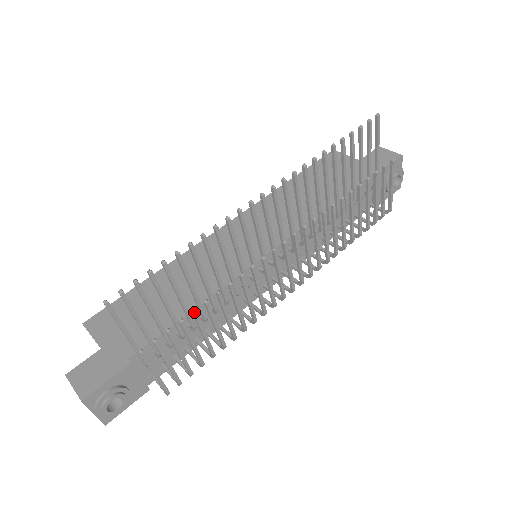
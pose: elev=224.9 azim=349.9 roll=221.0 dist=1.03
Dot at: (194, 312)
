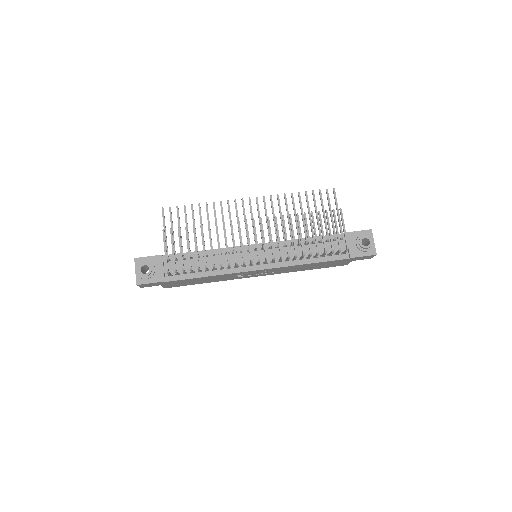
Dot at: (193, 226)
